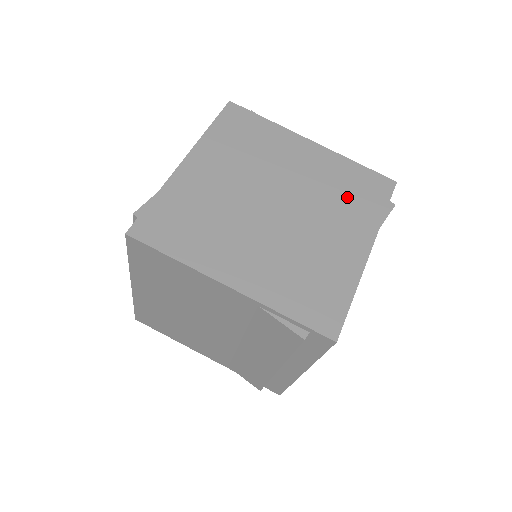
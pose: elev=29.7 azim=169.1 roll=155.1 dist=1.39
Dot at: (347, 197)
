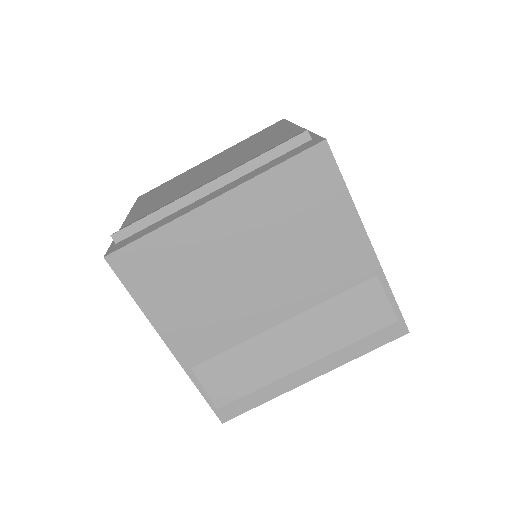
Dot at: occluded
